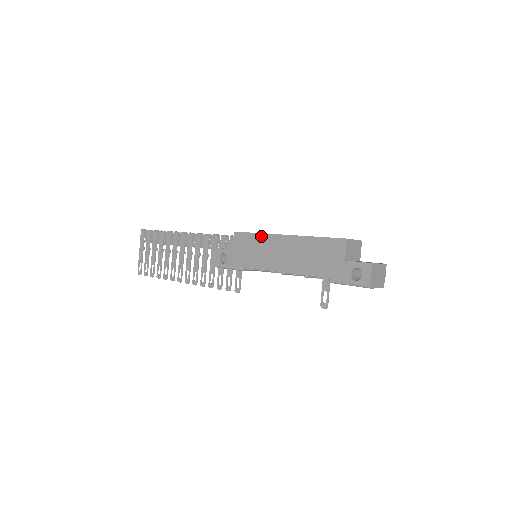
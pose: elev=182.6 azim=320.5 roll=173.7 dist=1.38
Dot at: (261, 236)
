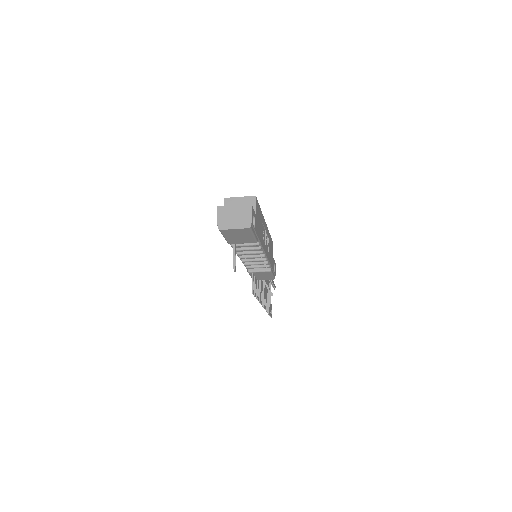
Dot at: occluded
